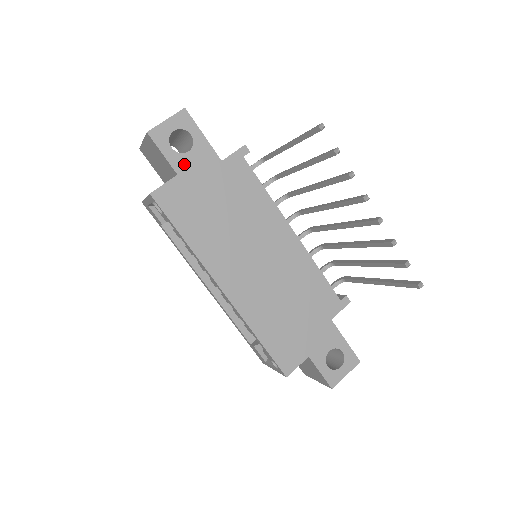
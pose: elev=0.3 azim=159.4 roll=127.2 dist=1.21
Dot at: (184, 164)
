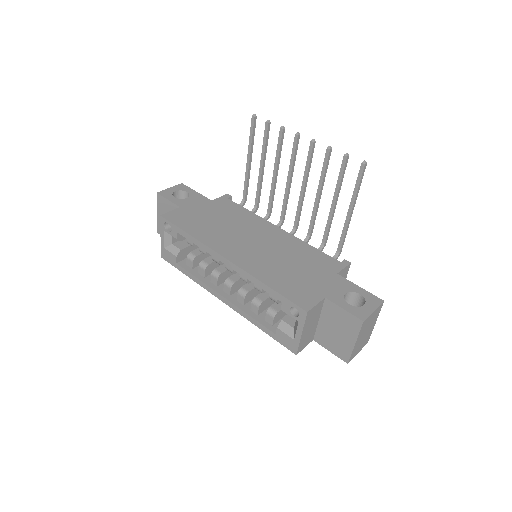
Dot at: (184, 203)
